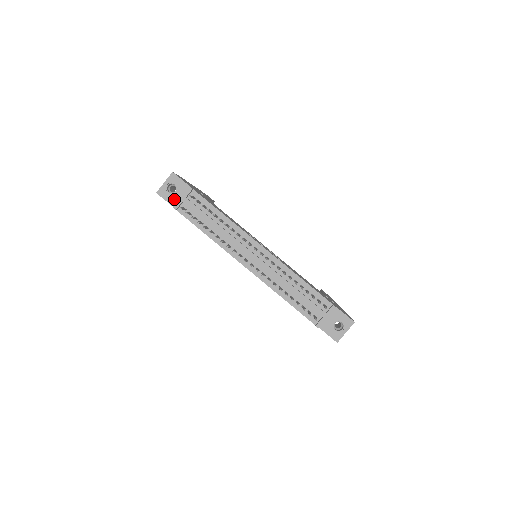
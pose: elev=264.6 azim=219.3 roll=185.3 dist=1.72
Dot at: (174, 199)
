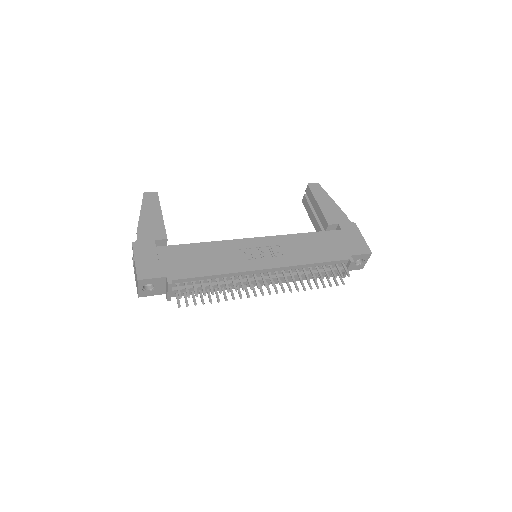
Dot at: (158, 291)
